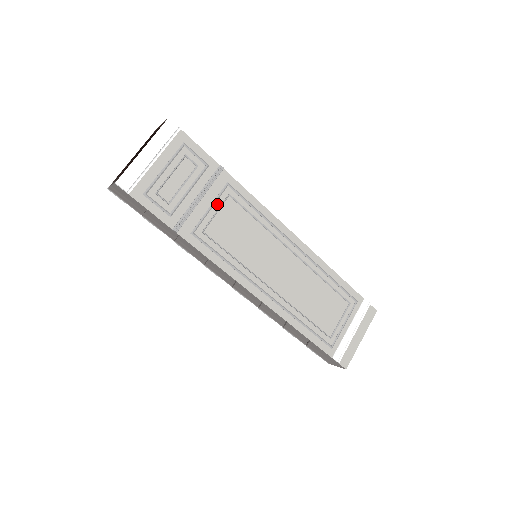
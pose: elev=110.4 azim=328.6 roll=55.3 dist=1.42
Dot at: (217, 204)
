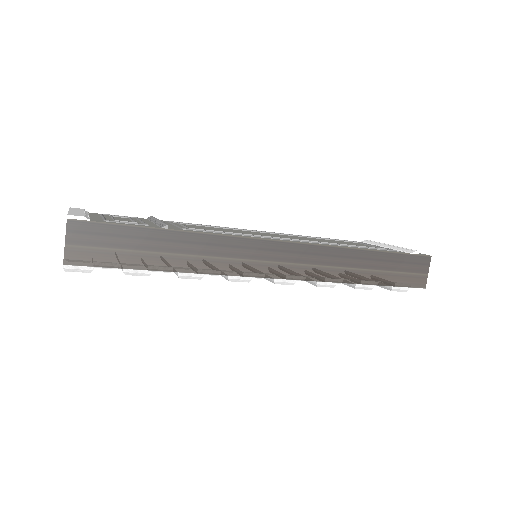
Dot at: occluded
